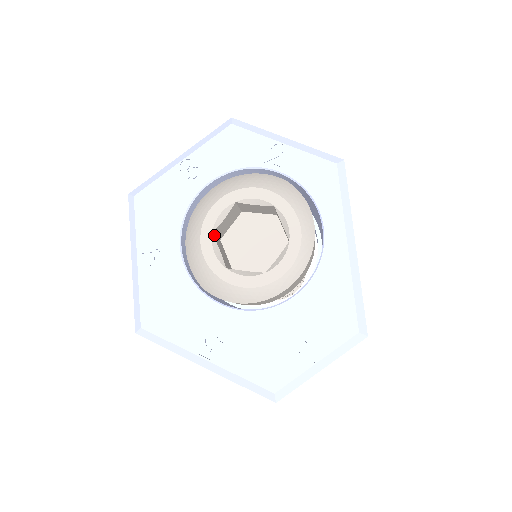
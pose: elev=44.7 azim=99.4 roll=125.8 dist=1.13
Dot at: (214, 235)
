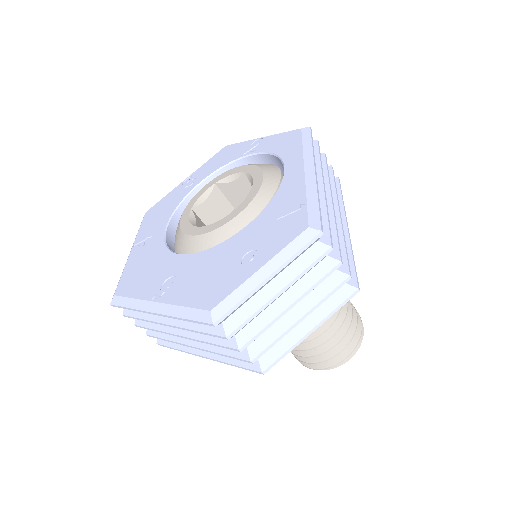
Dot at: (197, 215)
